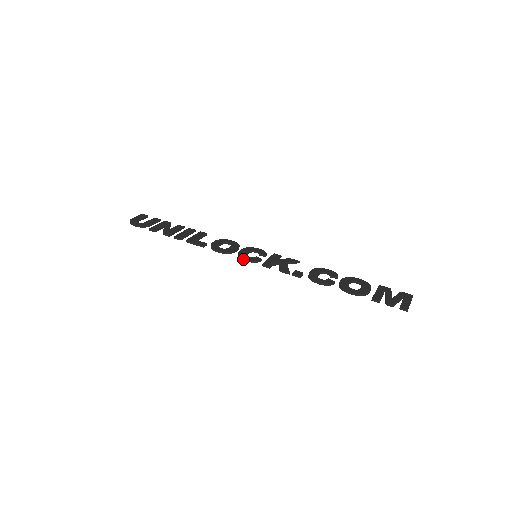
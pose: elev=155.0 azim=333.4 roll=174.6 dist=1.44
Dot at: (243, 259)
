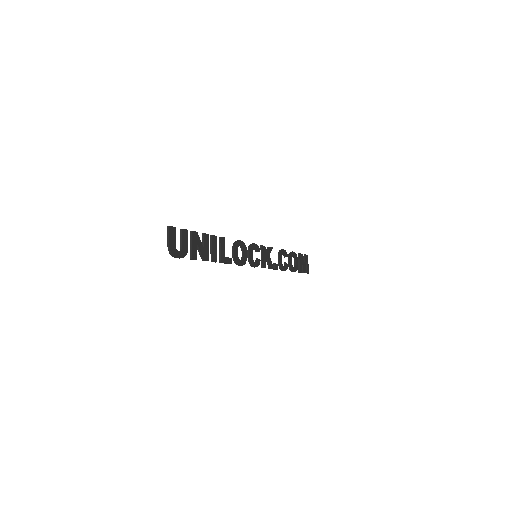
Dot at: occluded
